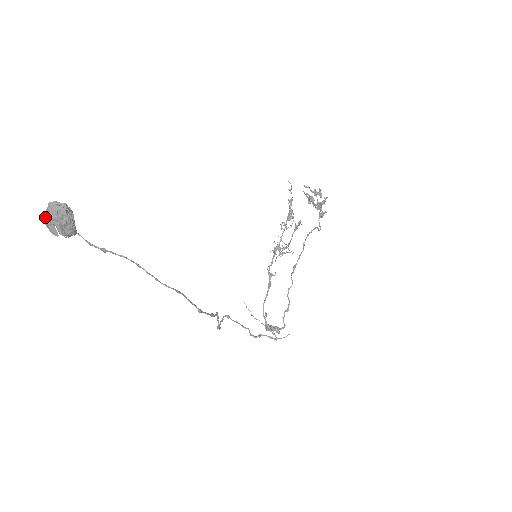
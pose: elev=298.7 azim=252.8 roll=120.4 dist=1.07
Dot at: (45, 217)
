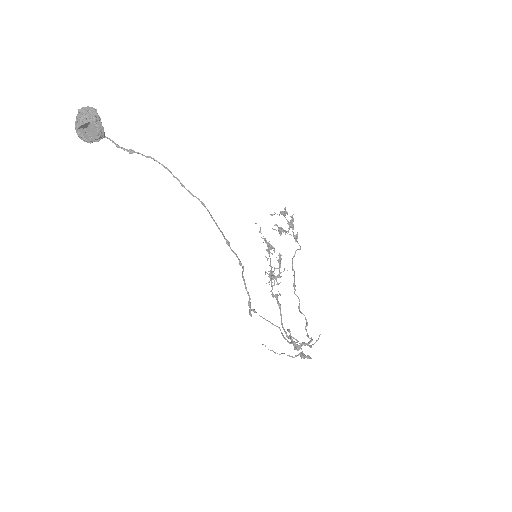
Dot at: (76, 123)
